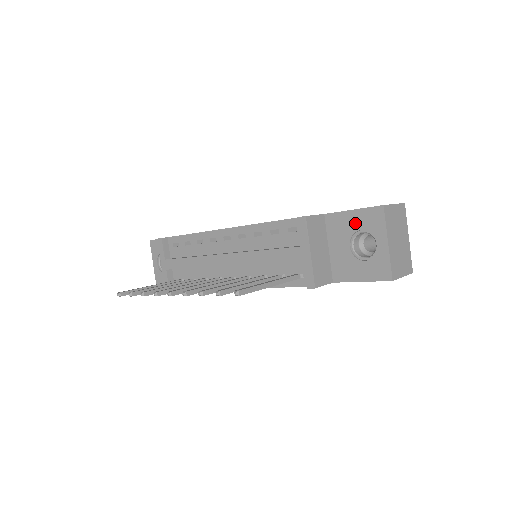
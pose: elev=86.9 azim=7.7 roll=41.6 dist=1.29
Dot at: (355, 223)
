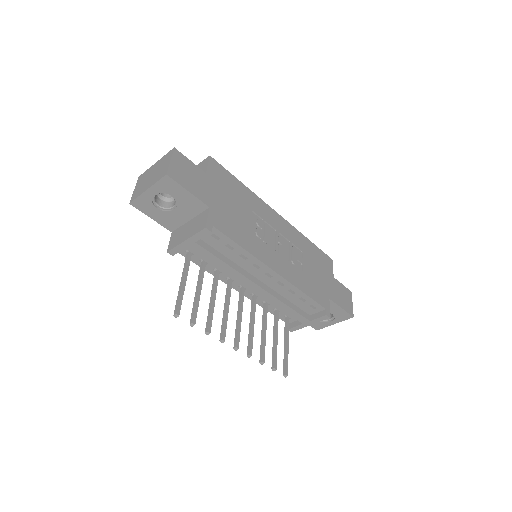
Dot at: (335, 311)
